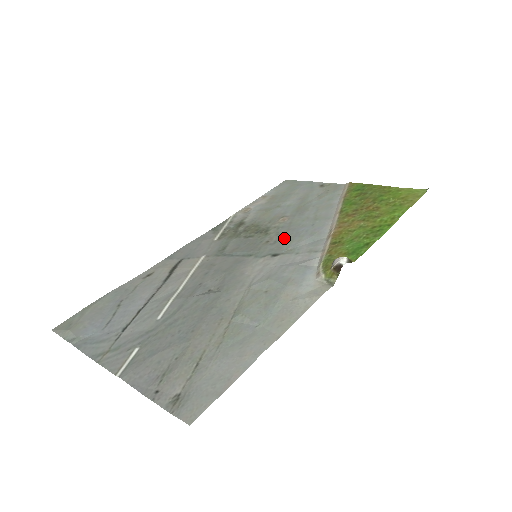
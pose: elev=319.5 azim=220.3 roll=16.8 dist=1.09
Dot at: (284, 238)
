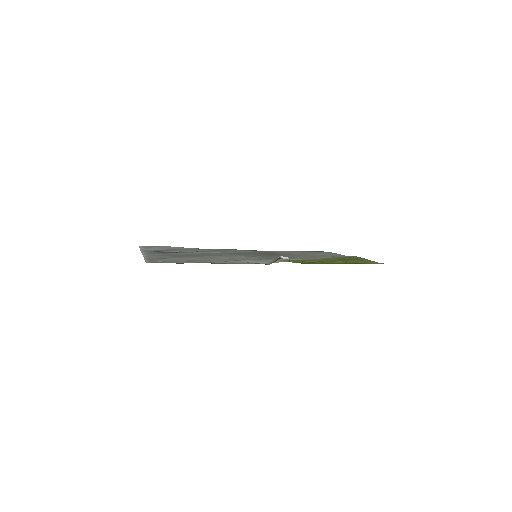
Dot at: occluded
